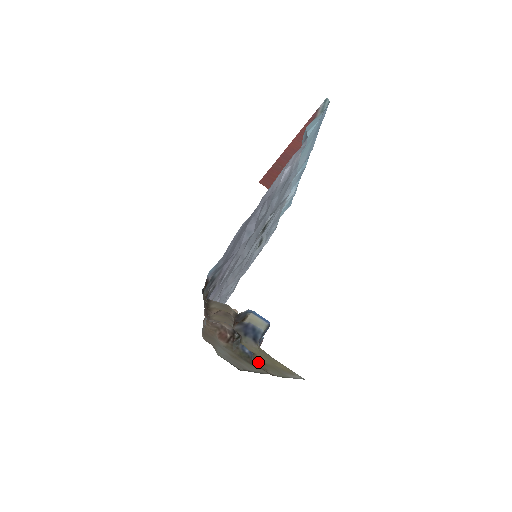
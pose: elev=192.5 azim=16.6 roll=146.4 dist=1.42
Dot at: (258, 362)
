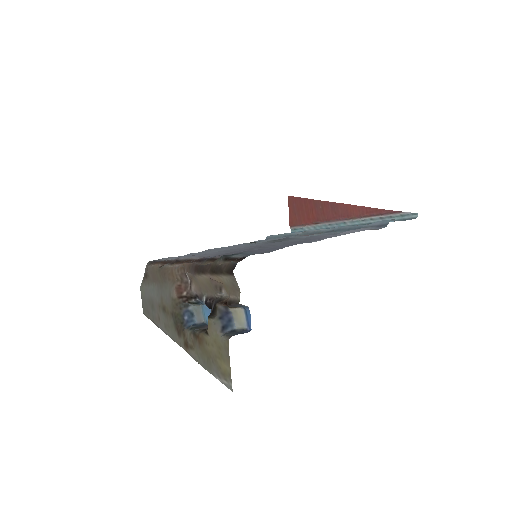
Dot at: (195, 339)
